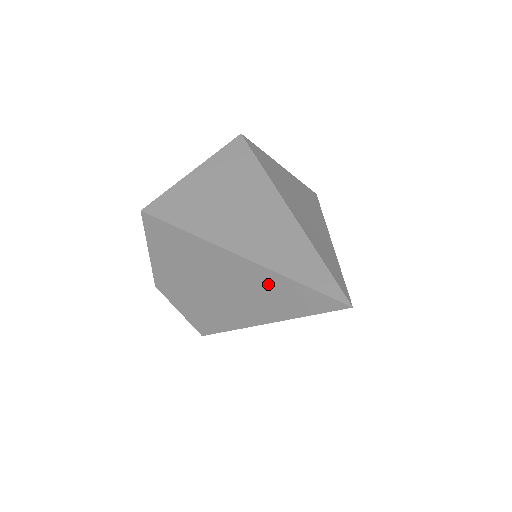
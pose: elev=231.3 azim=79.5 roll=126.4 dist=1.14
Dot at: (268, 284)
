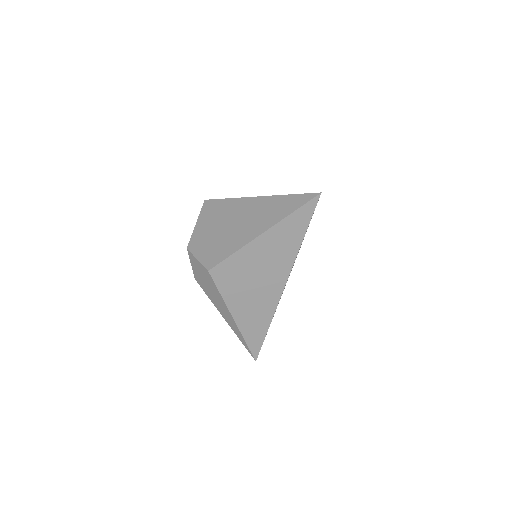
Dot at: (274, 204)
